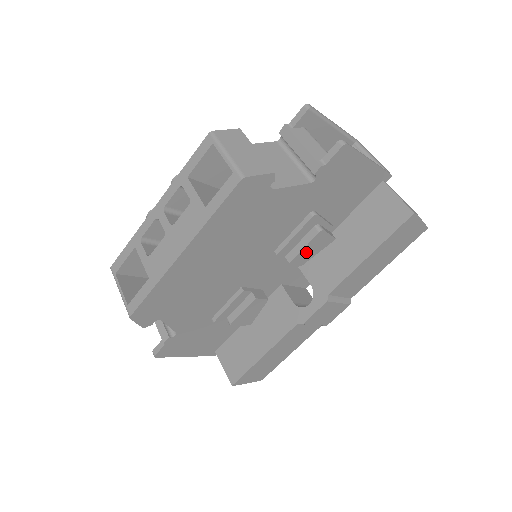
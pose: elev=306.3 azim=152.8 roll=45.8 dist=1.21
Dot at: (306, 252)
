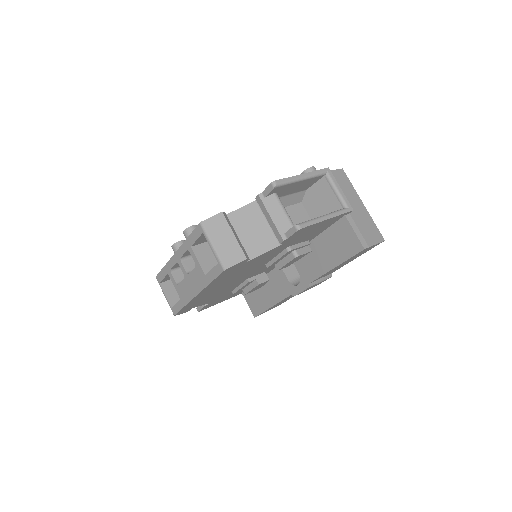
Dot at: (289, 263)
